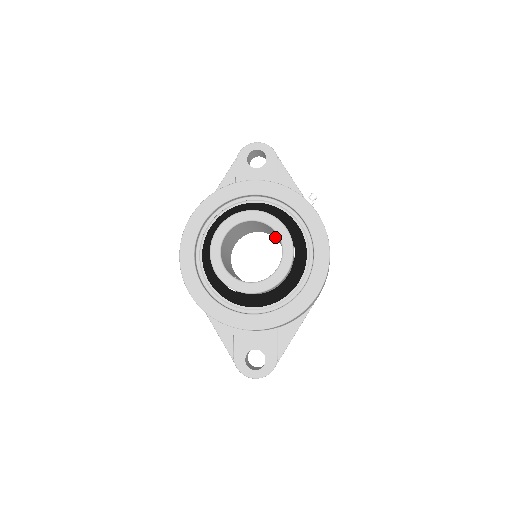
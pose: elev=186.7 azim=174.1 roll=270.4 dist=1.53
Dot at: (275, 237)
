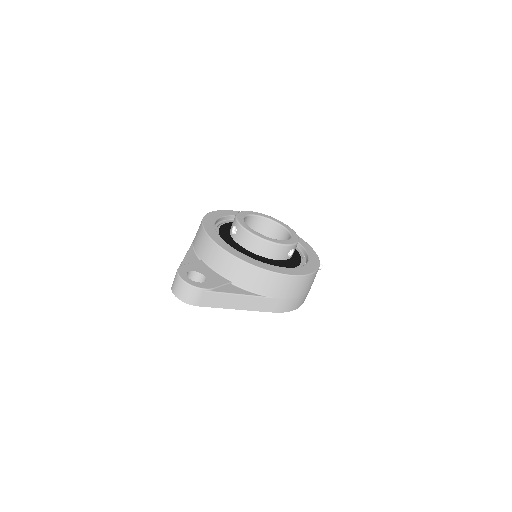
Dot at: occluded
